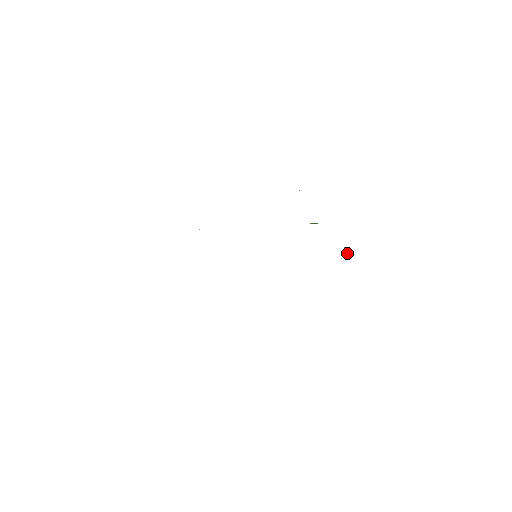
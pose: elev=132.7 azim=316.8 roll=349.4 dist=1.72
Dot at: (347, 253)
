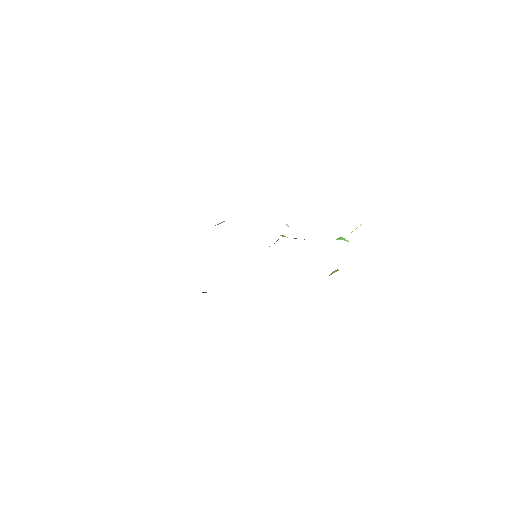
Dot at: occluded
